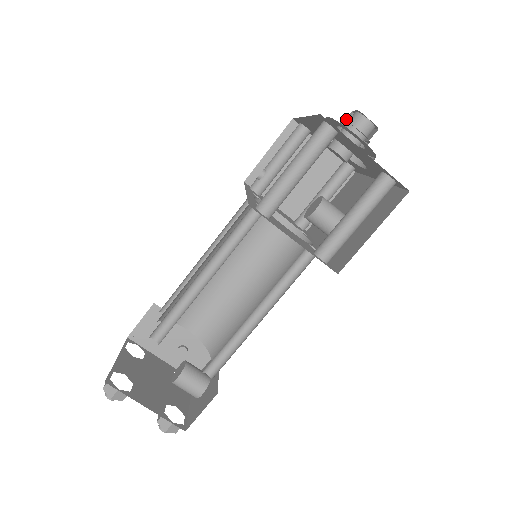
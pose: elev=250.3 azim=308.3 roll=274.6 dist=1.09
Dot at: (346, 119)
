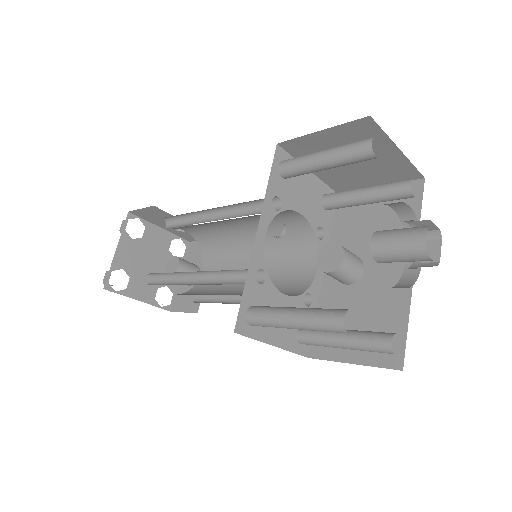
Dot at: occluded
